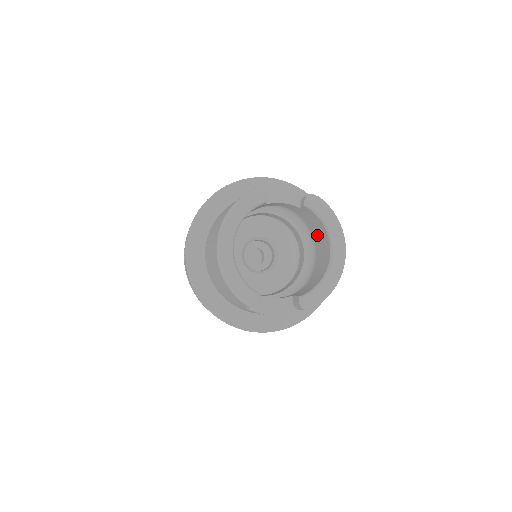
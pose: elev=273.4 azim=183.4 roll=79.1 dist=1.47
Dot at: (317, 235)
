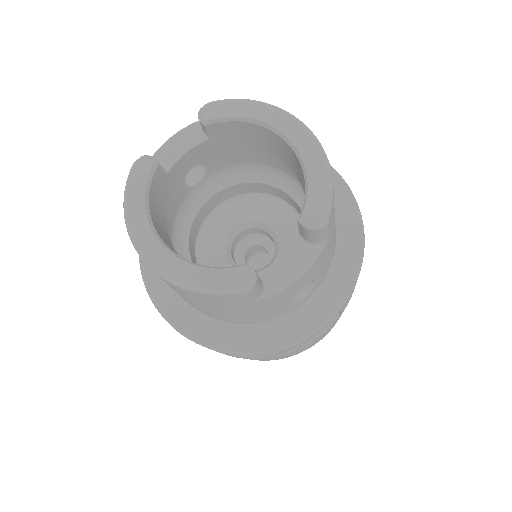
Dot at: (263, 150)
